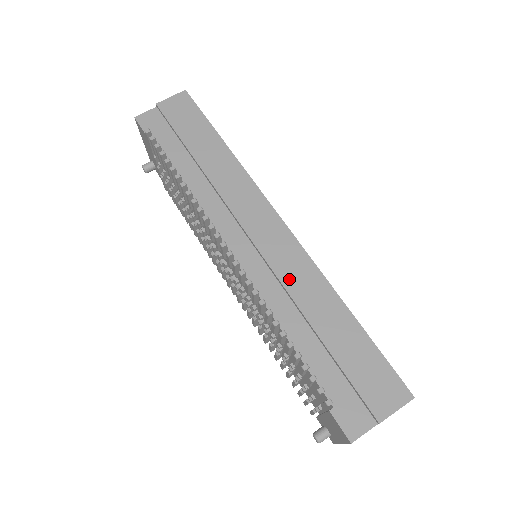
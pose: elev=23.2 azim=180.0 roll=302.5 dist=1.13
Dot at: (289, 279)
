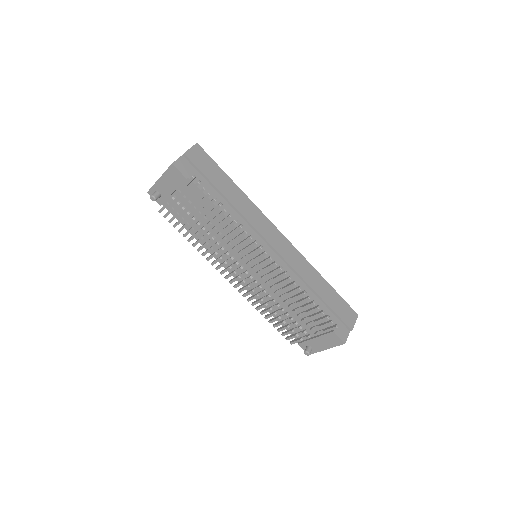
Dot at: (297, 267)
